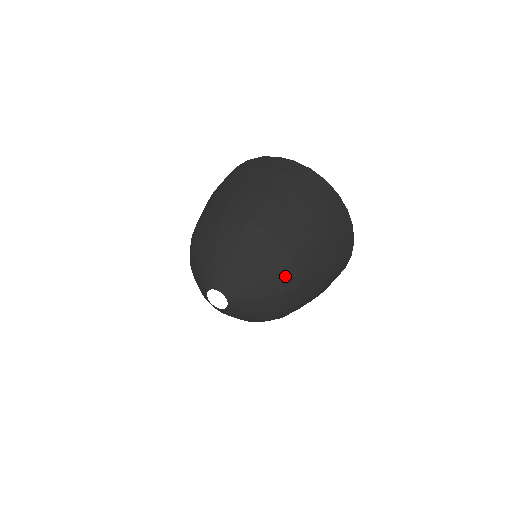
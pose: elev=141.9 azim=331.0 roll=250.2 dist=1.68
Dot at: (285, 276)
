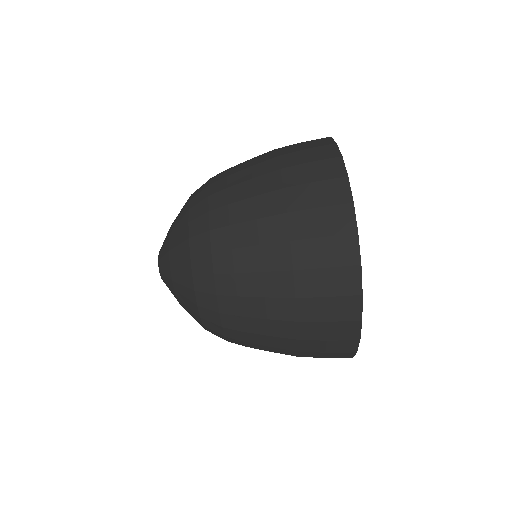
Dot at: (209, 325)
